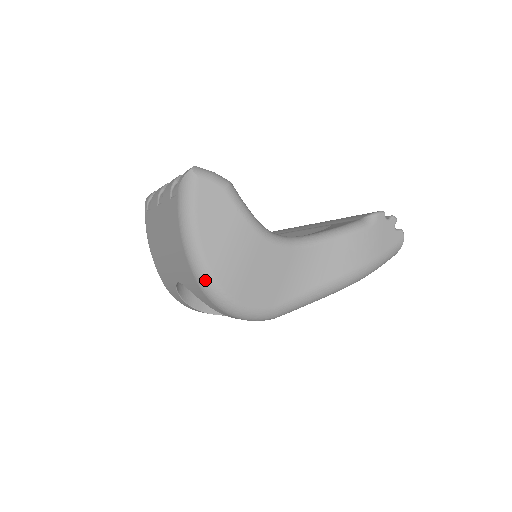
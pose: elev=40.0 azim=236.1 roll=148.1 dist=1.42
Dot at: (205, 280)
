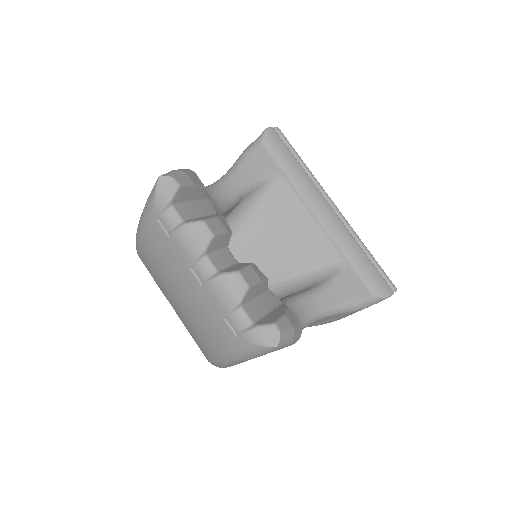
Dot at: (219, 367)
